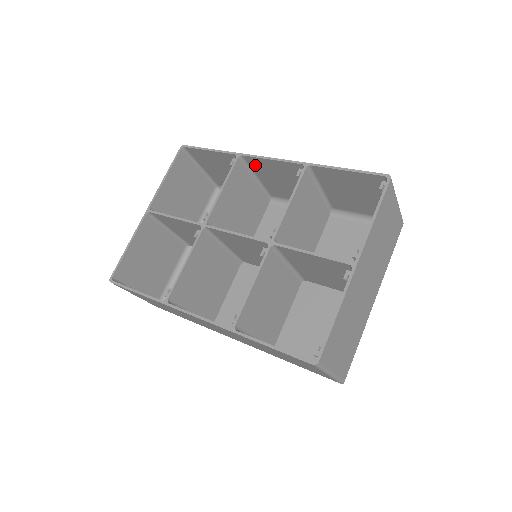
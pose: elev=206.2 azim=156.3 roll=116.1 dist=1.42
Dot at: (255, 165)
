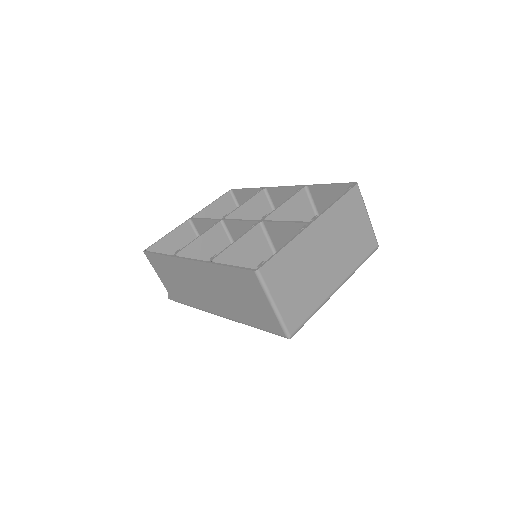
Dot at: (275, 198)
